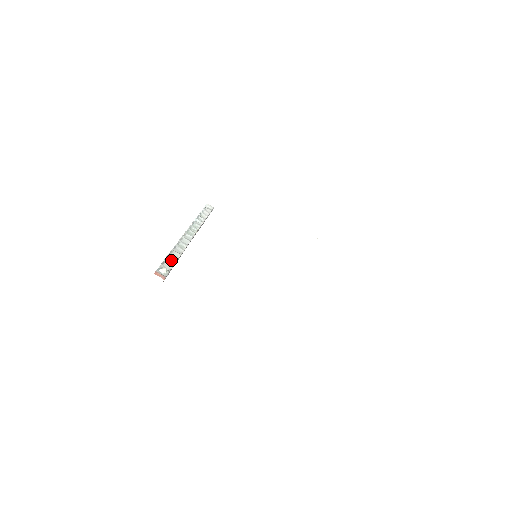
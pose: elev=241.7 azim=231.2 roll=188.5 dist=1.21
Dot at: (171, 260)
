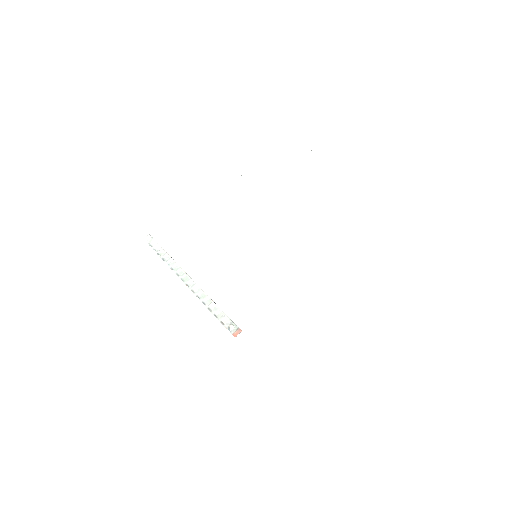
Dot at: (219, 314)
